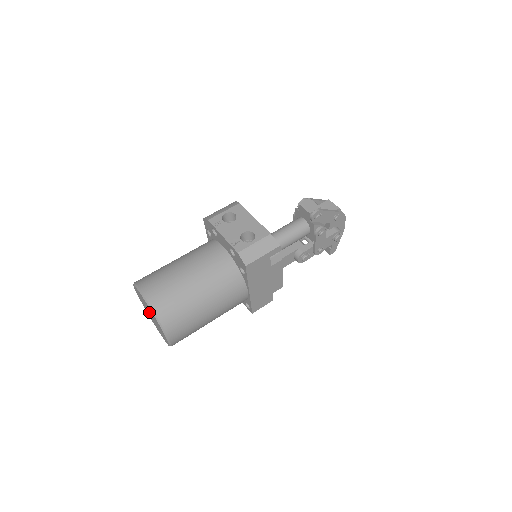
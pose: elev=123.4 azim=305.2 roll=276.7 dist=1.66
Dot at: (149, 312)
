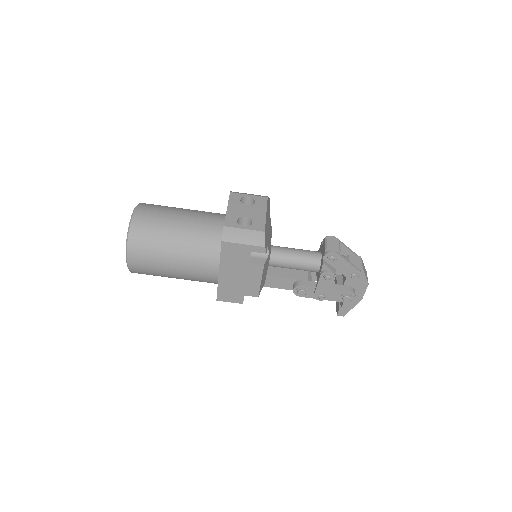
Dot at: occluded
